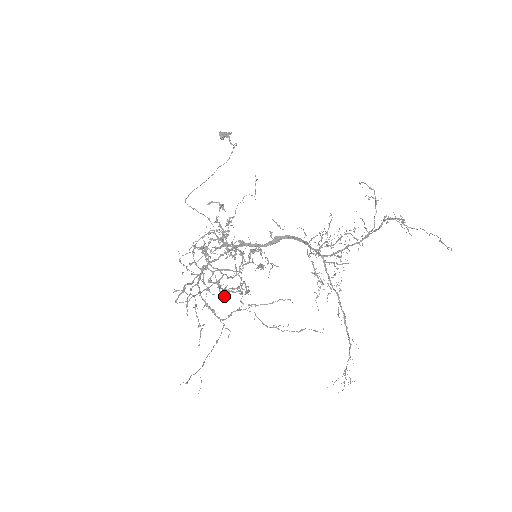
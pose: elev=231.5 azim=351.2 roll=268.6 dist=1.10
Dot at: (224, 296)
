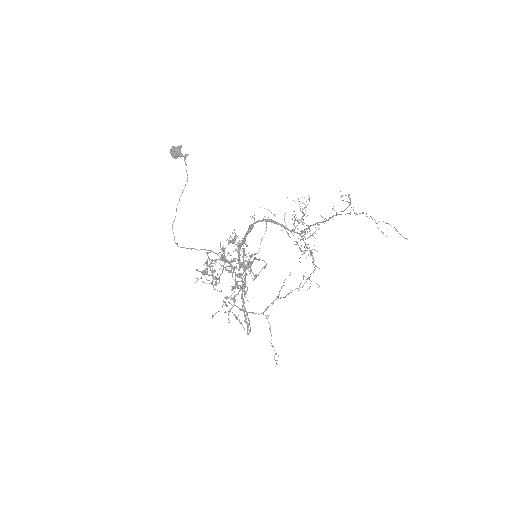
Dot at: occluded
